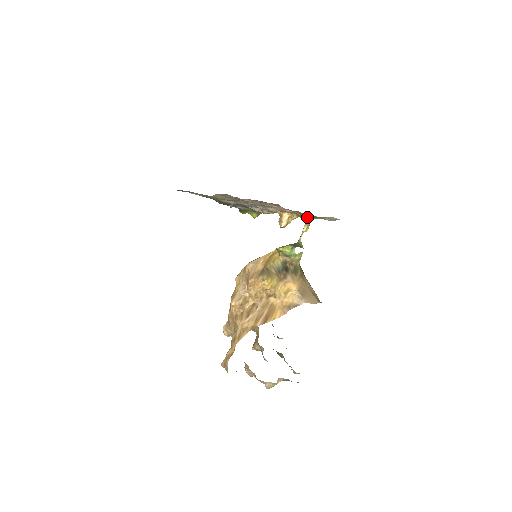
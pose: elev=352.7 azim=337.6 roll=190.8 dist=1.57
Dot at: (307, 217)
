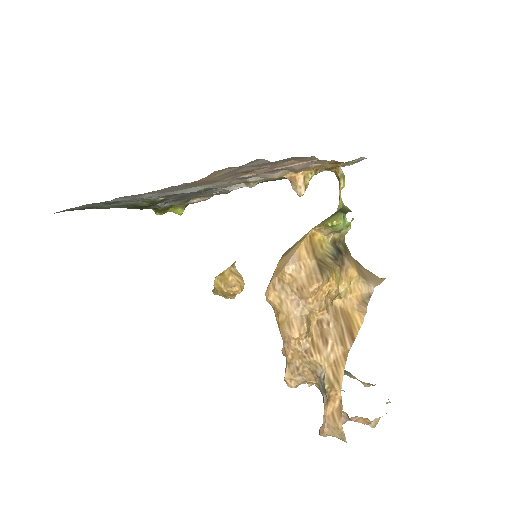
Dot at: (338, 166)
